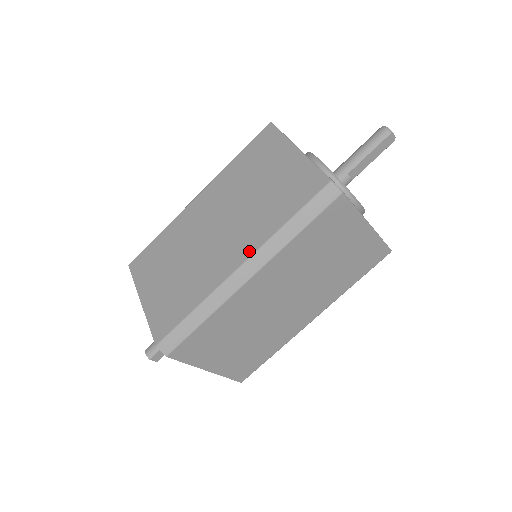
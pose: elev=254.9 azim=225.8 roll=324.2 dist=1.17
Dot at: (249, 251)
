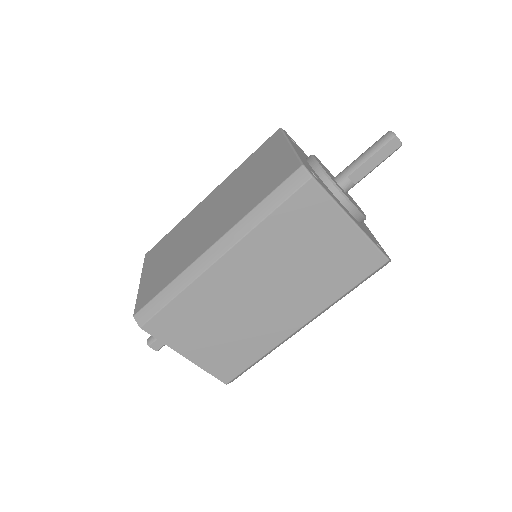
Dot at: (223, 232)
